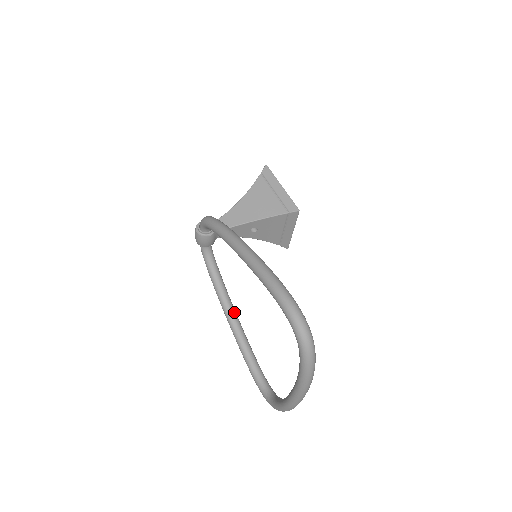
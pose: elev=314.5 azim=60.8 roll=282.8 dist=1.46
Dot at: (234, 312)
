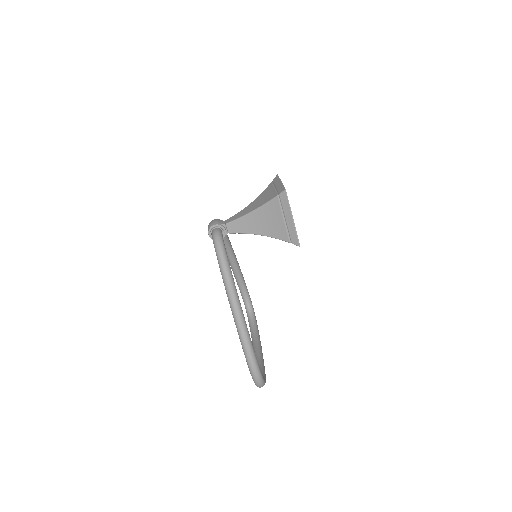
Dot at: (234, 259)
